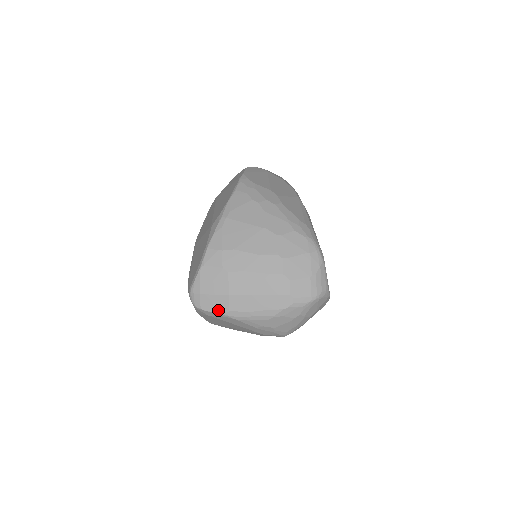
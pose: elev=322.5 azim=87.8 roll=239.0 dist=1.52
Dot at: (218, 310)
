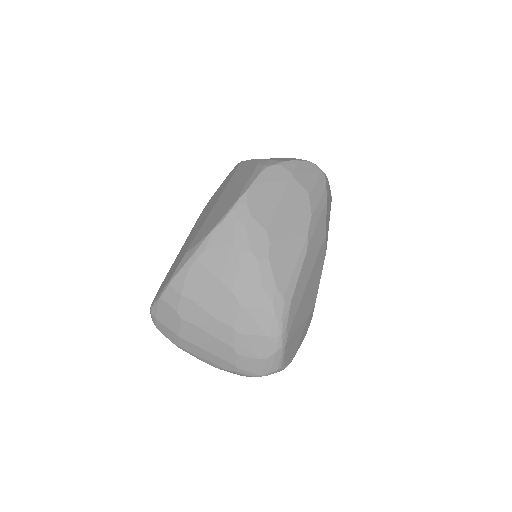
Dot at: (170, 339)
